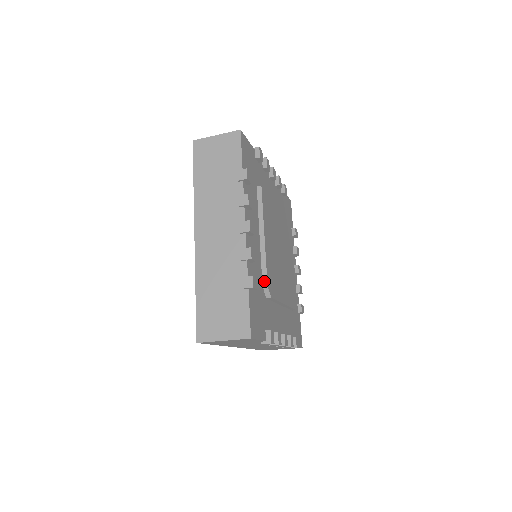
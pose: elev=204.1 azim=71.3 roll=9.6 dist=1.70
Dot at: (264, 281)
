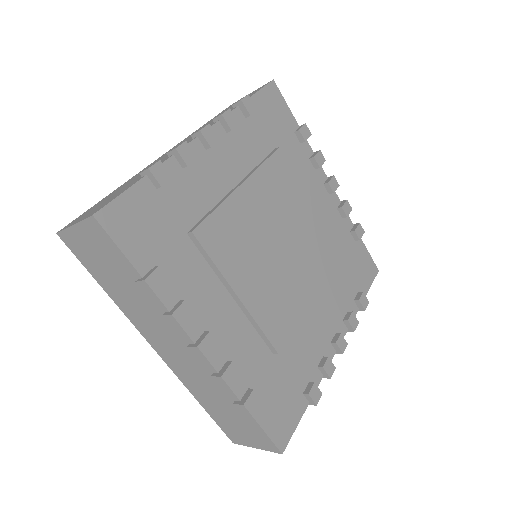
Dot at: (271, 349)
